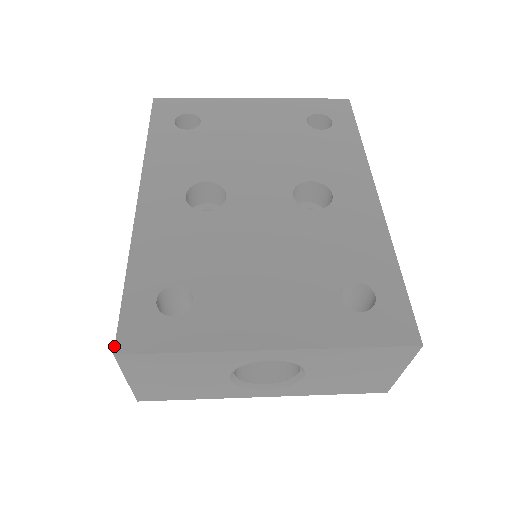
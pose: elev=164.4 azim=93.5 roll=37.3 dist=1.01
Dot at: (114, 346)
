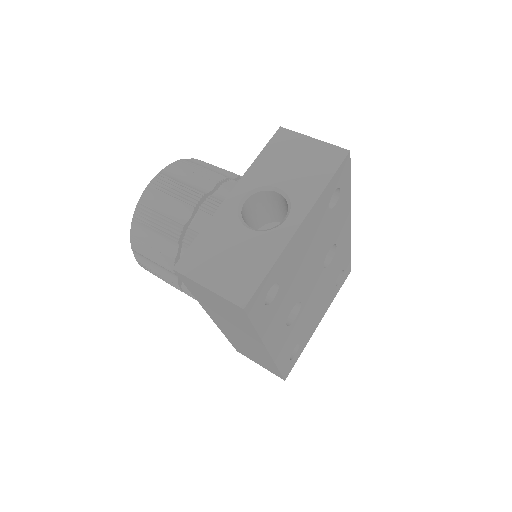
Dot at: occluded
